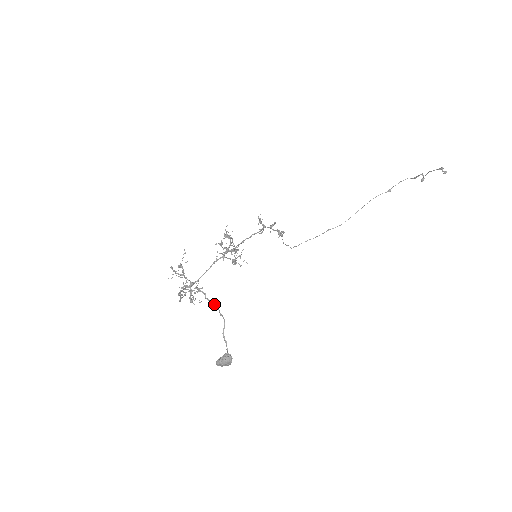
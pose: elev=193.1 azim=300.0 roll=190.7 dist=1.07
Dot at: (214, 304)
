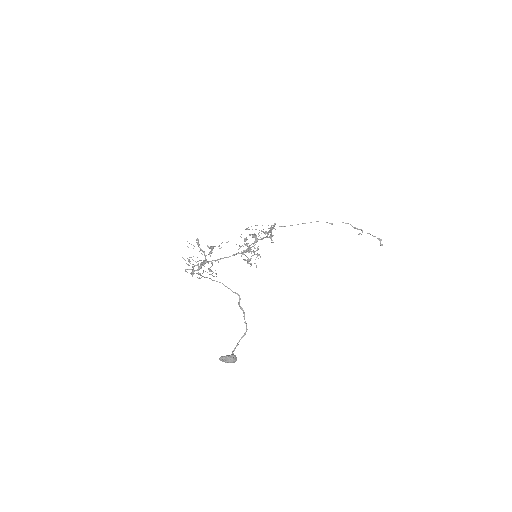
Dot at: (241, 309)
